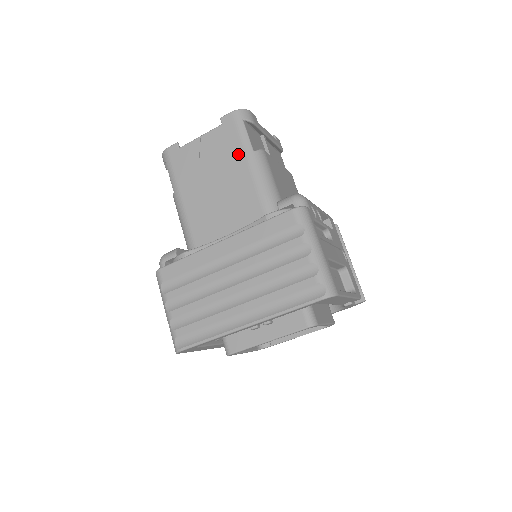
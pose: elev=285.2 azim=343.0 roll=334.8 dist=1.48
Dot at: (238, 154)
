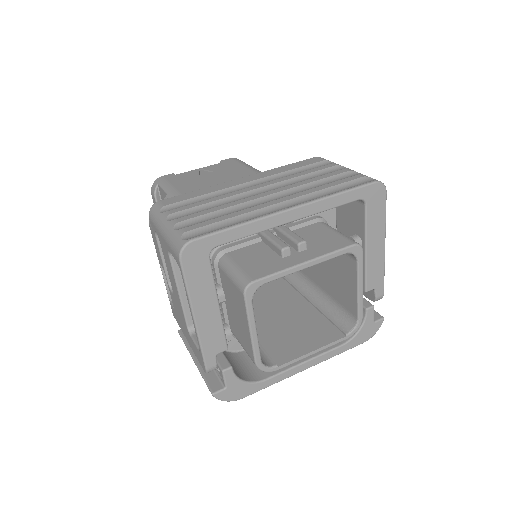
Dot at: (242, 169)
